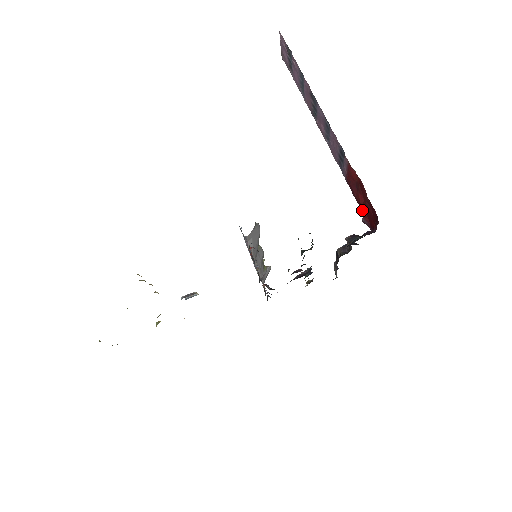
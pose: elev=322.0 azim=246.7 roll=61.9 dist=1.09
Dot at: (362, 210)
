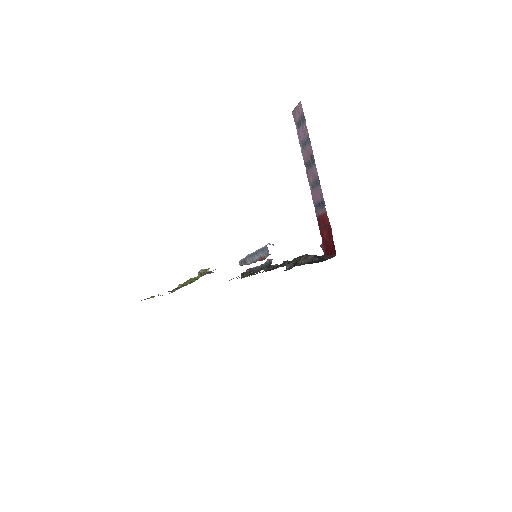
Dot at: (323, 240)
